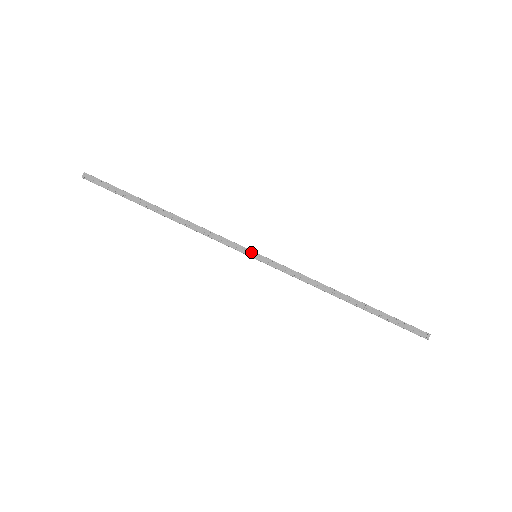
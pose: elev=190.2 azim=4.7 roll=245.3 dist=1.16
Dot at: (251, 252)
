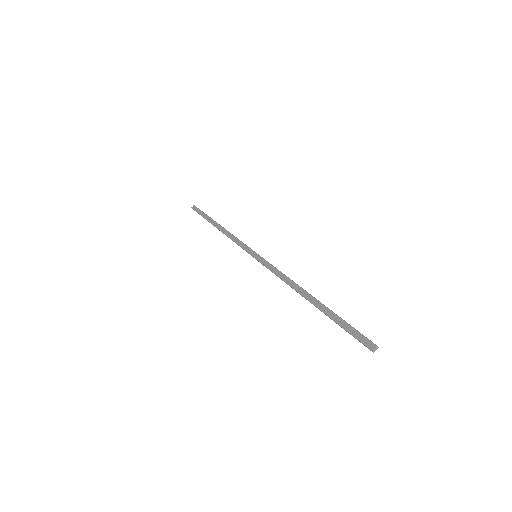
Dot at: (254, 252)
